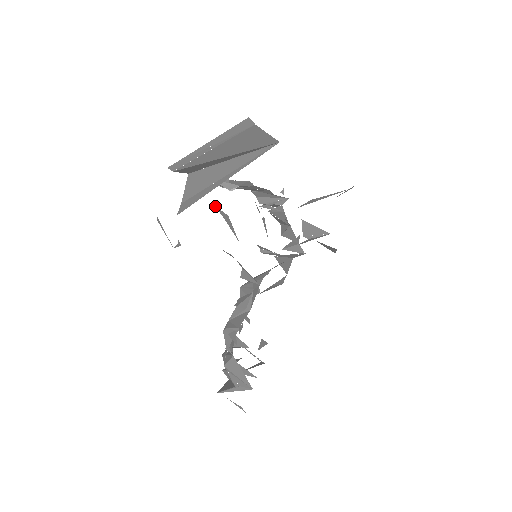
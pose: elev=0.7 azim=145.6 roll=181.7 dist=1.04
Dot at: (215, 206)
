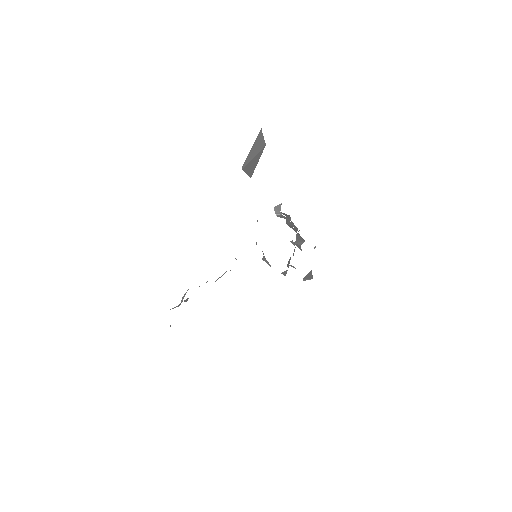
Dot at: occluded
